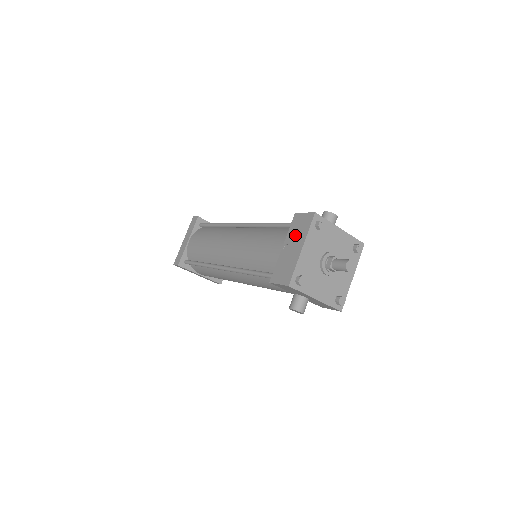
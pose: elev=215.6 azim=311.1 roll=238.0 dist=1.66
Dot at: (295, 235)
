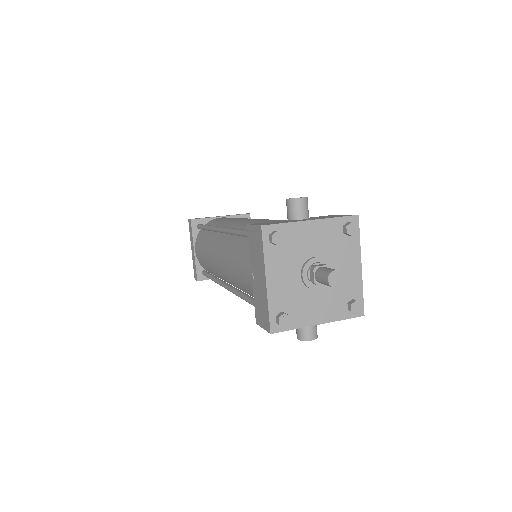
Dot at: (255, 259)
